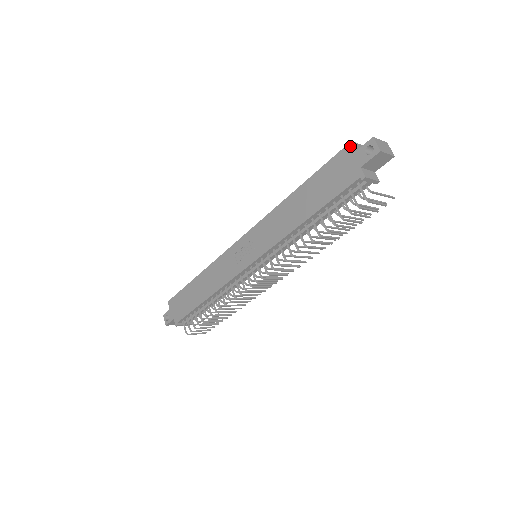
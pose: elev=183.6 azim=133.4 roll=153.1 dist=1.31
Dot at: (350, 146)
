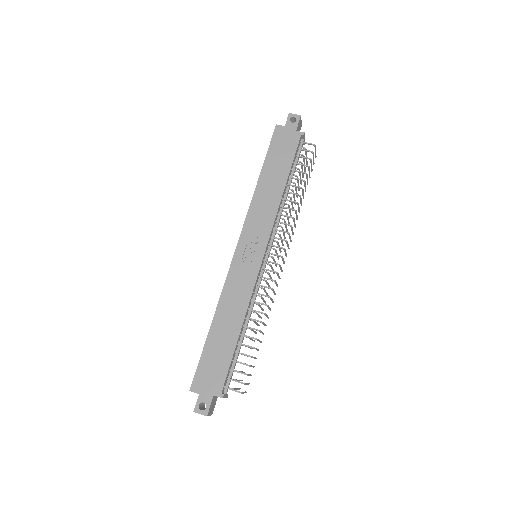
Dot at: (278, 127)
